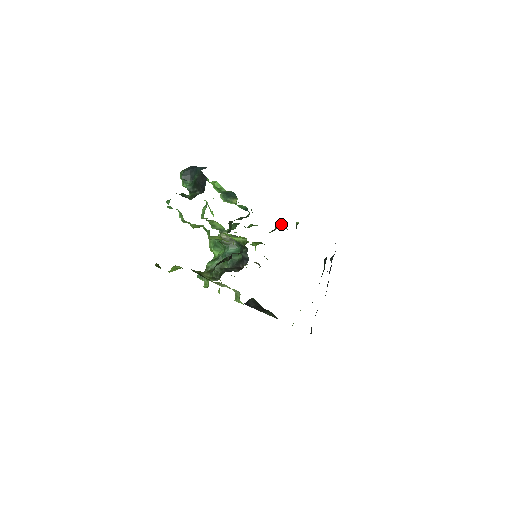
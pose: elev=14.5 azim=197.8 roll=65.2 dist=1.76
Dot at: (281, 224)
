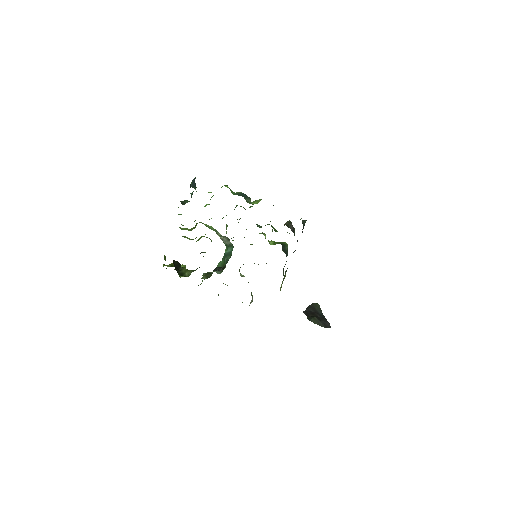
Dot at: (290, 221)
